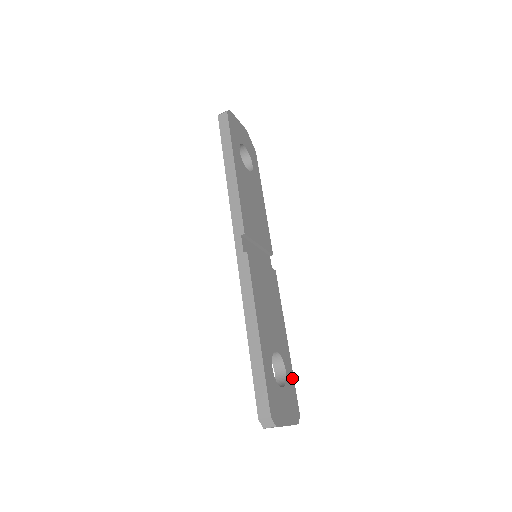
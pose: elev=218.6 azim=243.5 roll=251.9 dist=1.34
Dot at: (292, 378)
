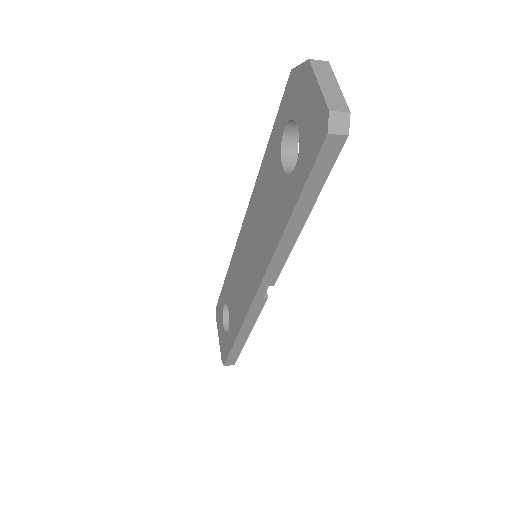
Dot at: occluded
